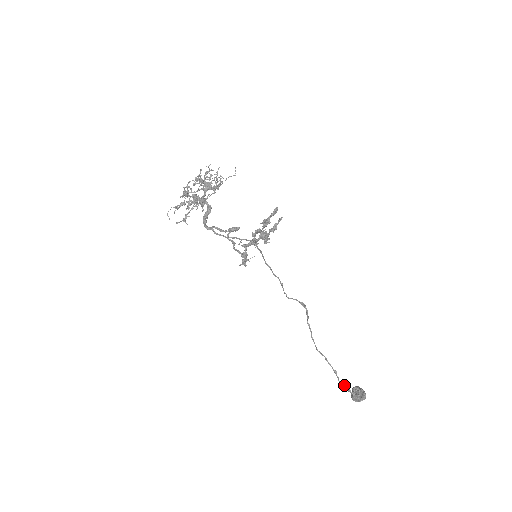
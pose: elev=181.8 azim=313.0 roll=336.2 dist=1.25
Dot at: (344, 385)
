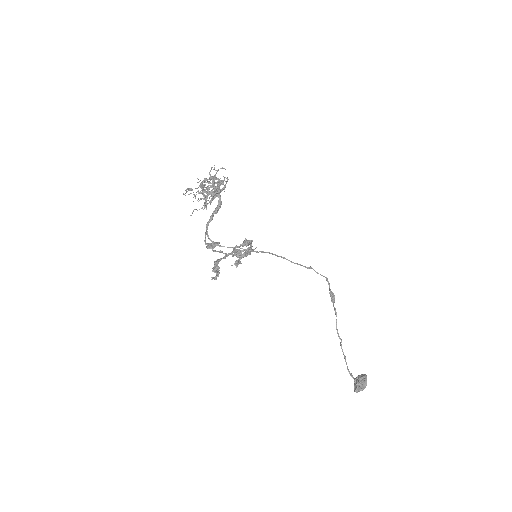
Dot at: (348, 371)
